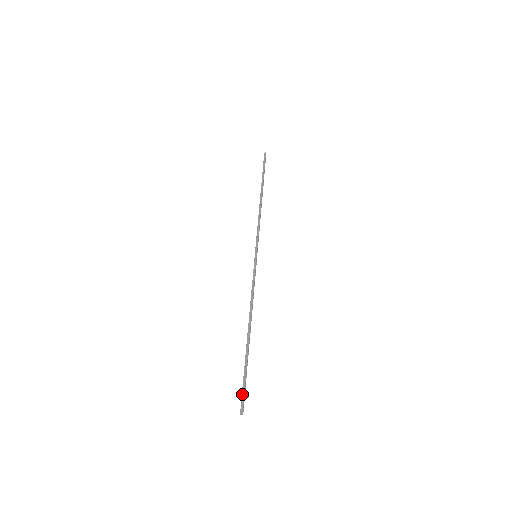
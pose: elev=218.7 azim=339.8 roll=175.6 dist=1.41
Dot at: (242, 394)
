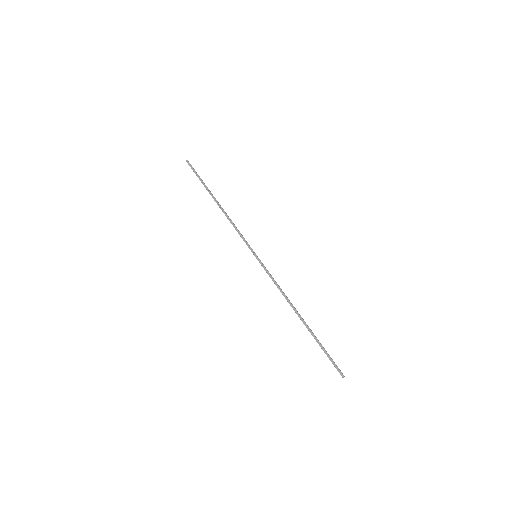
Dot at: (333, 364)
